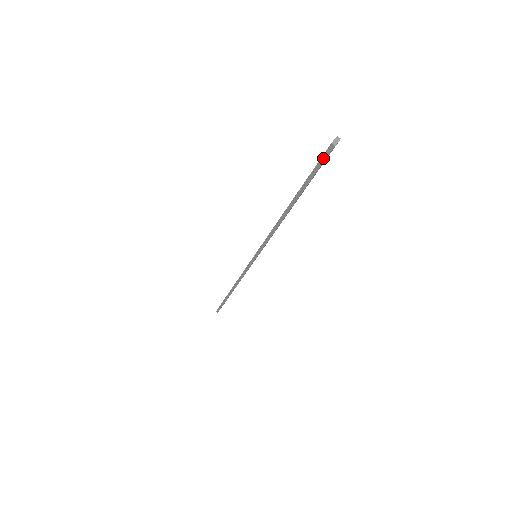
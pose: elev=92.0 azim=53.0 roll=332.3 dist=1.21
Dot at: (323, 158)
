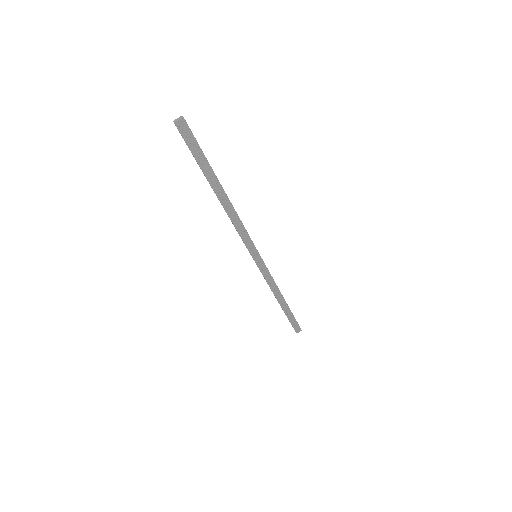
Dot at: (183, 137)
